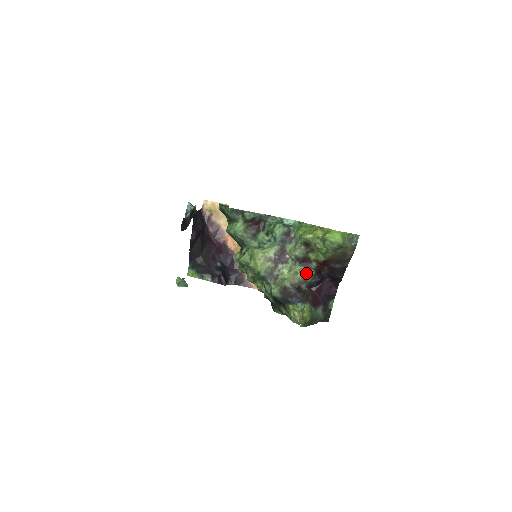
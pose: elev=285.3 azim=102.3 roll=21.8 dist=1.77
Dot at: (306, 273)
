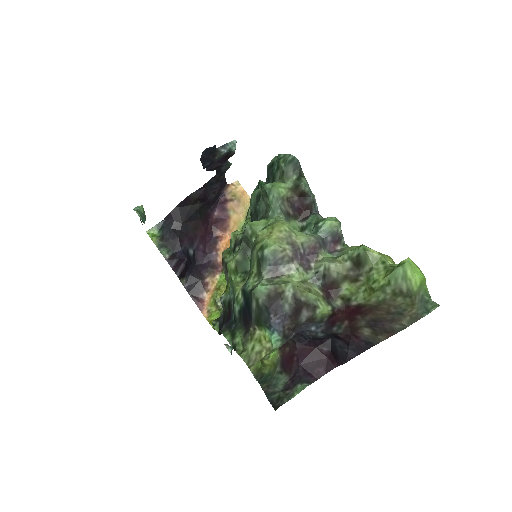
Dot at: (322, 302)
